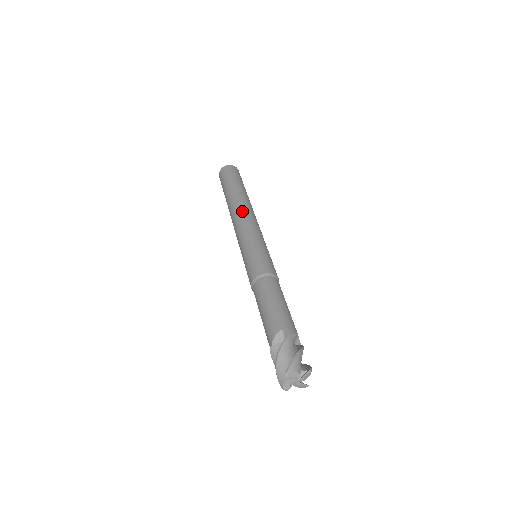
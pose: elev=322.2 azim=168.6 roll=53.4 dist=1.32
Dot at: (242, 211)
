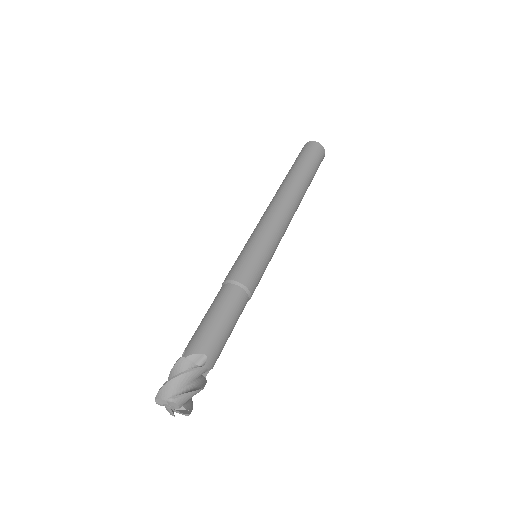
Dot at: (270, 203)
